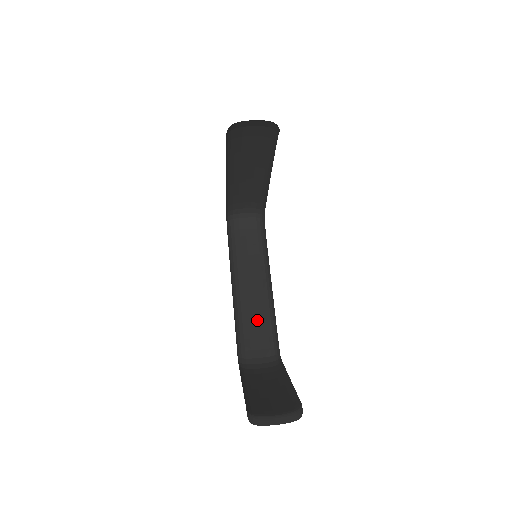
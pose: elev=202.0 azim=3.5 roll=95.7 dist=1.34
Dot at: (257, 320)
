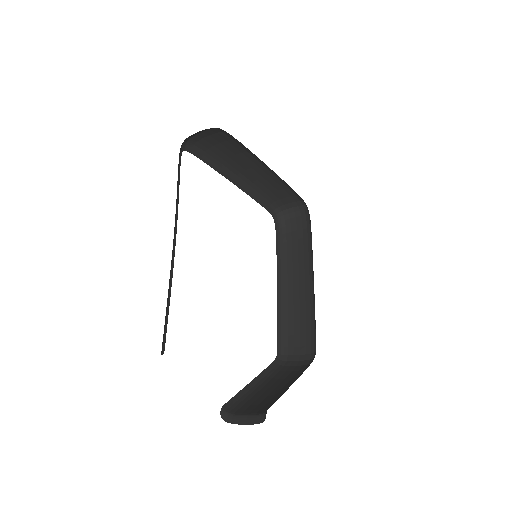
Dot at: (302, 316)
